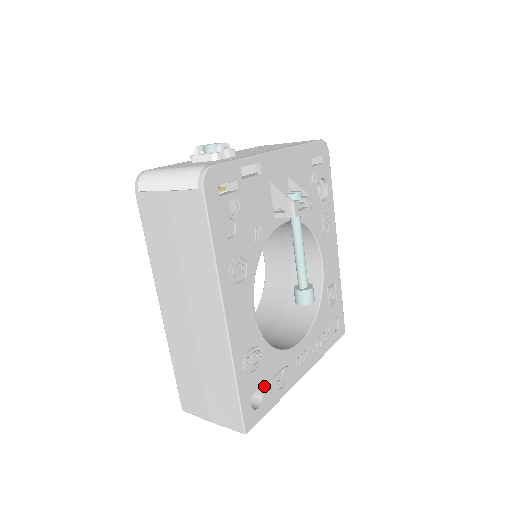
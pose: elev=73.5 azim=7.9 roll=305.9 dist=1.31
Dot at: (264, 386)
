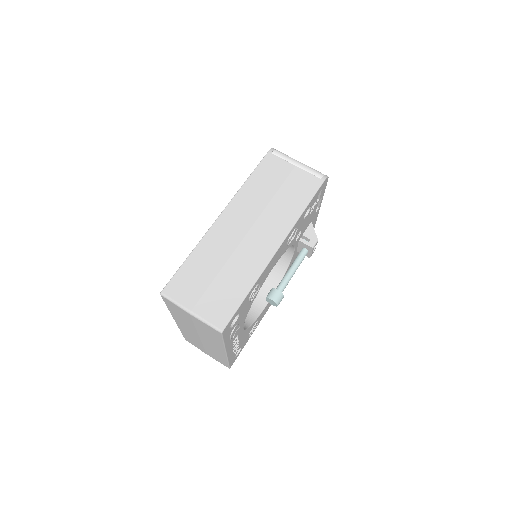
Dot at: (238, 320)
